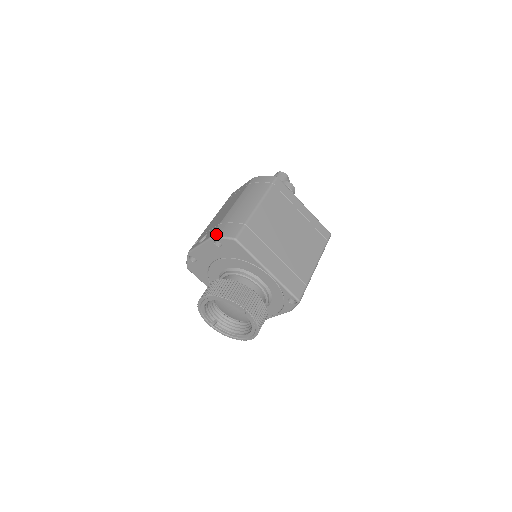
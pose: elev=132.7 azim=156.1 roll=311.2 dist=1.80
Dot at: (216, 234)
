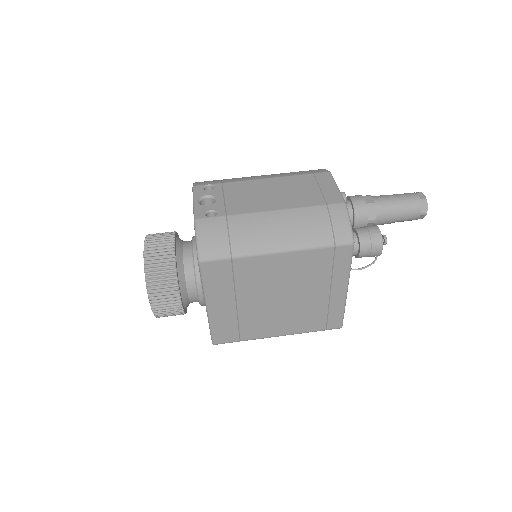
Dot at: (201, 226)
